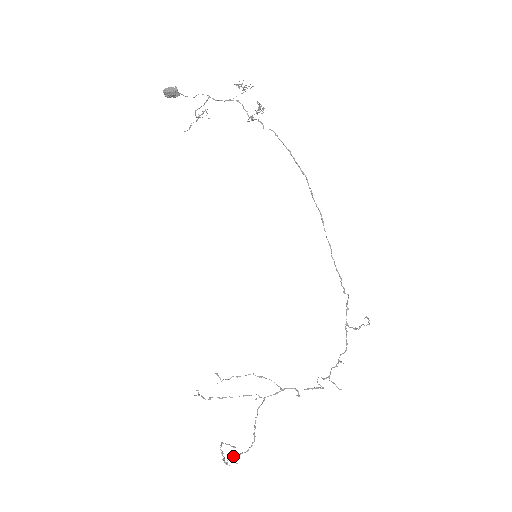
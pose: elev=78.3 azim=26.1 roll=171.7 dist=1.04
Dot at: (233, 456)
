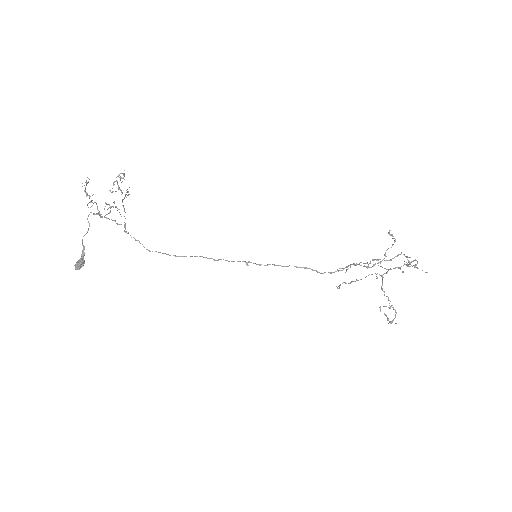
Dot at: (389, 322)
